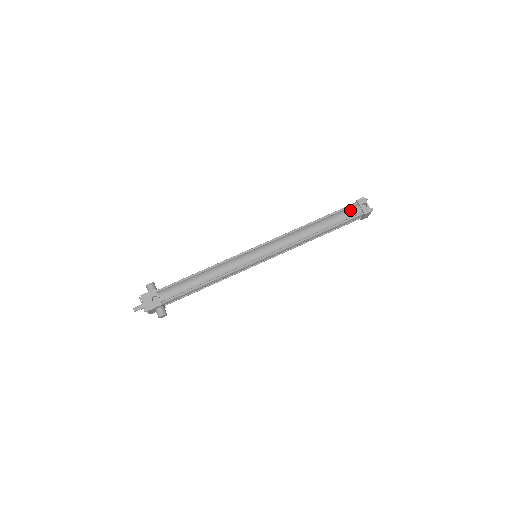
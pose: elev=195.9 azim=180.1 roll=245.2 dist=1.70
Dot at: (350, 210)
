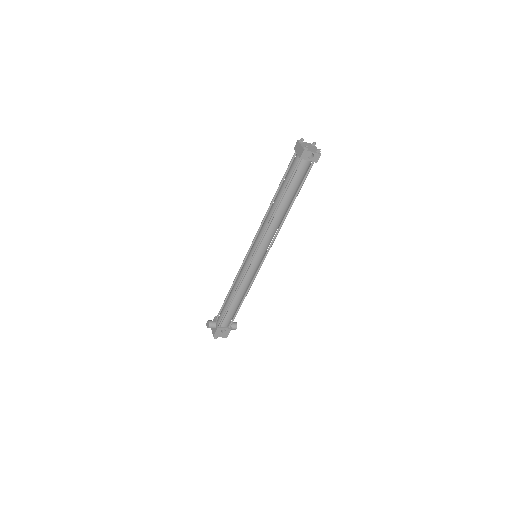
Dot at: (300, 170)
